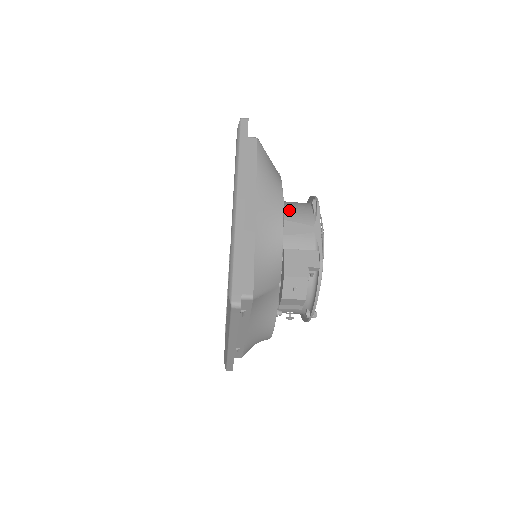
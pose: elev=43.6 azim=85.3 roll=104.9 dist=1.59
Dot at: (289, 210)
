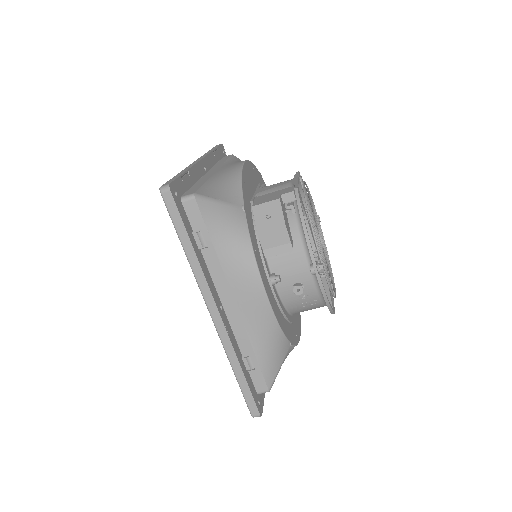
Dot at: occluded
